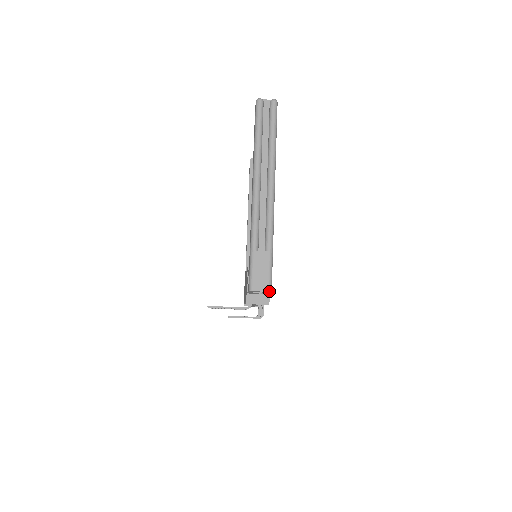
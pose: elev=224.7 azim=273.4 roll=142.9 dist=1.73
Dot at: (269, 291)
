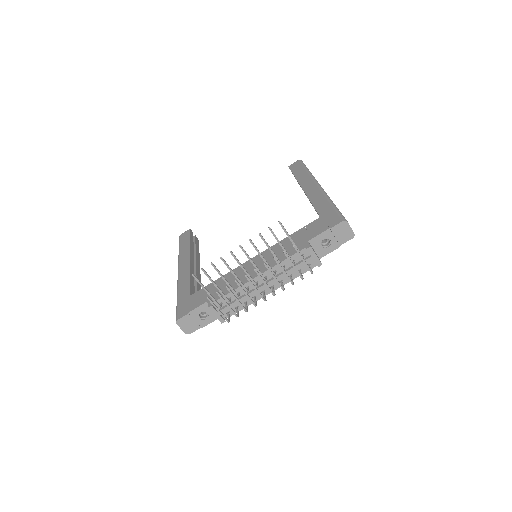
Dot at: (354, 234)
